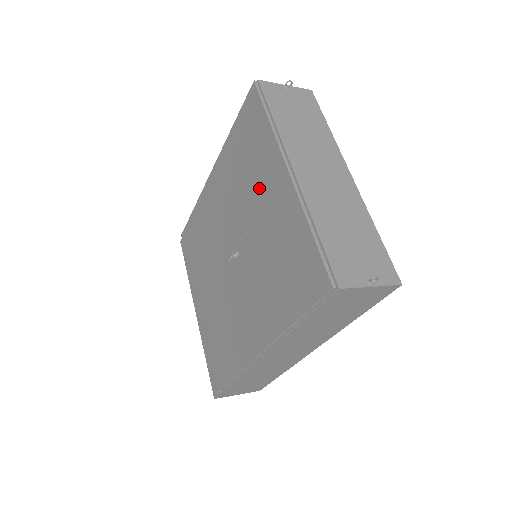
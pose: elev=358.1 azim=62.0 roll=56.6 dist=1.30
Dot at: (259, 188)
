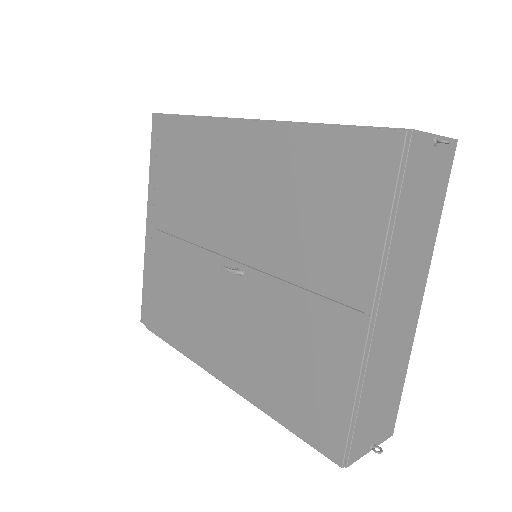
Dot at: (316, 265)
